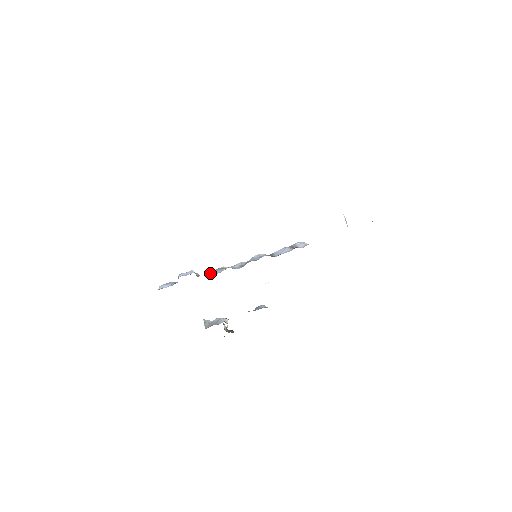
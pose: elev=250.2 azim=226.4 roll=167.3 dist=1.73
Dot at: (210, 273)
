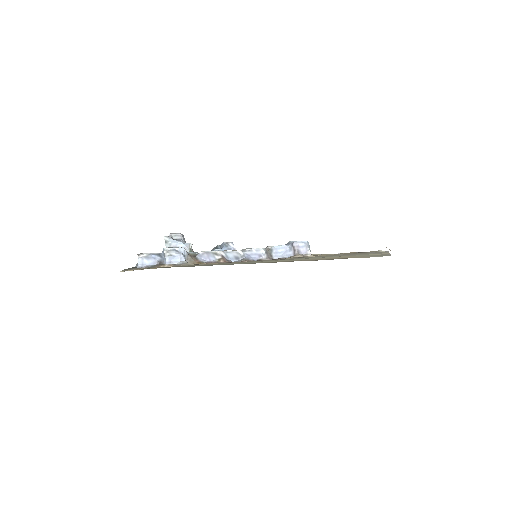
Dot at: (200, 254)
